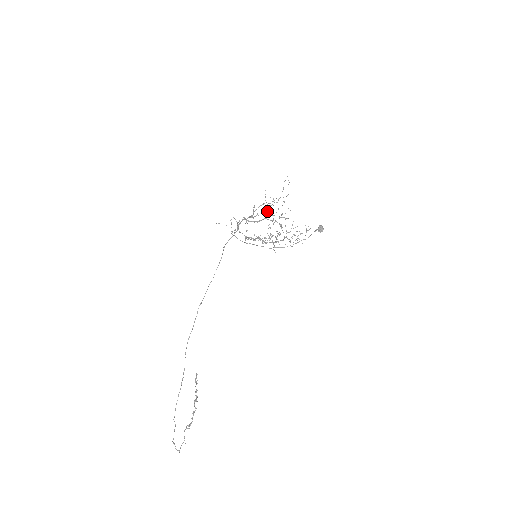
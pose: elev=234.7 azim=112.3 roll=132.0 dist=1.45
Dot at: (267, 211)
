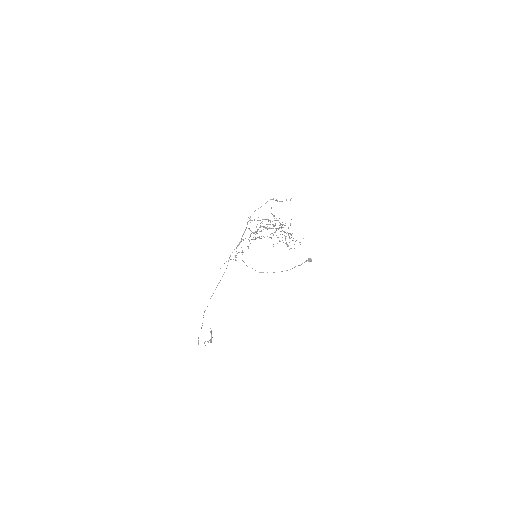
Dot at: (267, 236)
